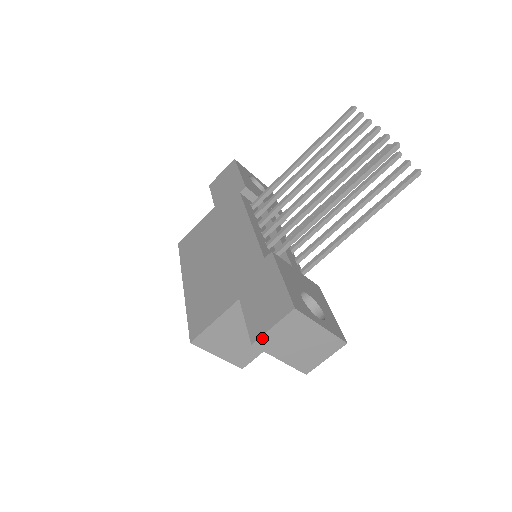
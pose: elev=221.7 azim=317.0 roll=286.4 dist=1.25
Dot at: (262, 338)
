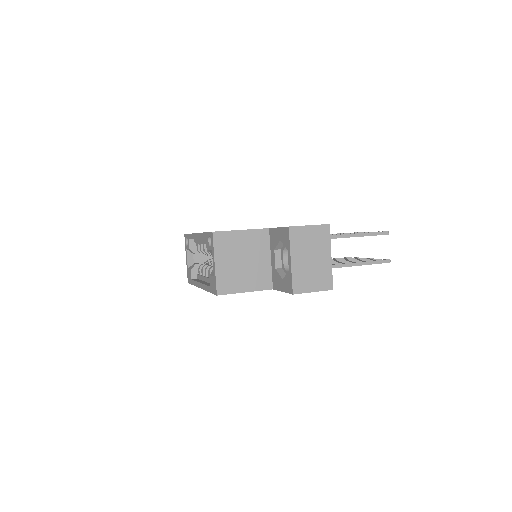
Dot at: (298, 228)
